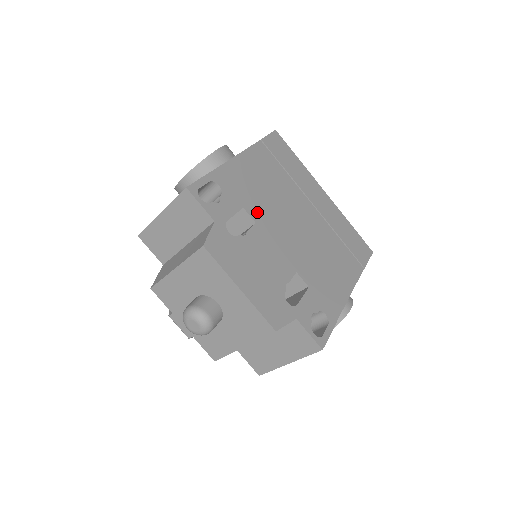
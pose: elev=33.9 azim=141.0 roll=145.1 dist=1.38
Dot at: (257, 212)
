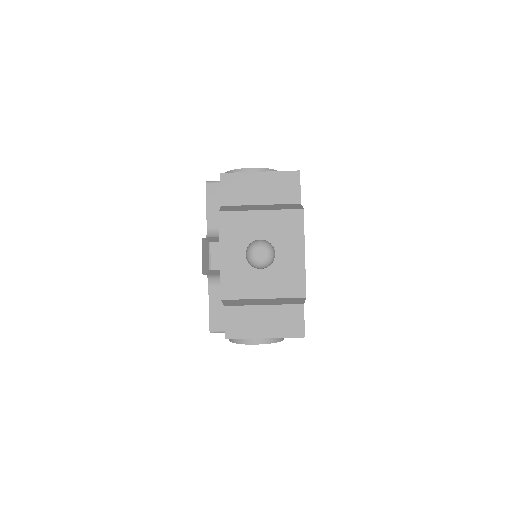
Dot at: occluded
